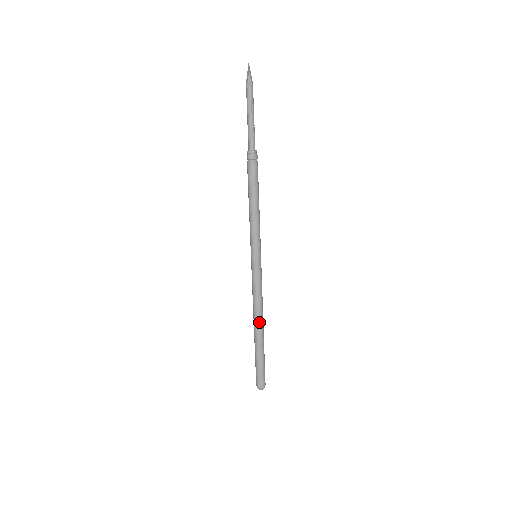
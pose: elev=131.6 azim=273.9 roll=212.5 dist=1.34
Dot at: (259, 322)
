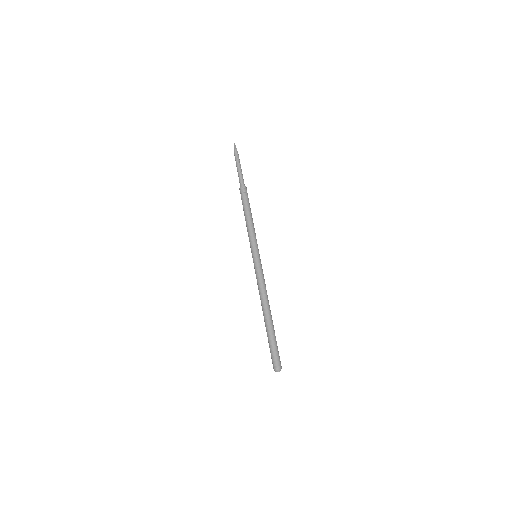
Dot at: (267, 306)
